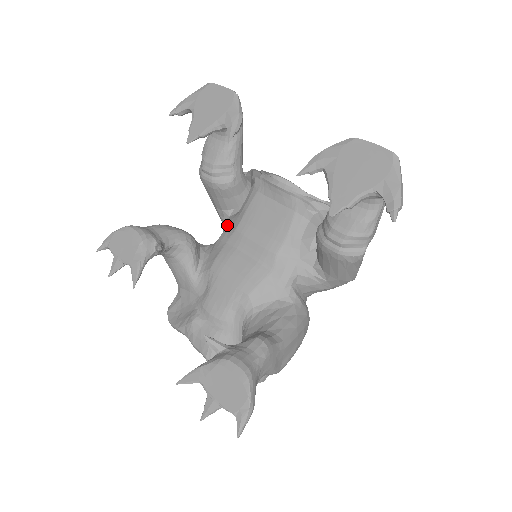
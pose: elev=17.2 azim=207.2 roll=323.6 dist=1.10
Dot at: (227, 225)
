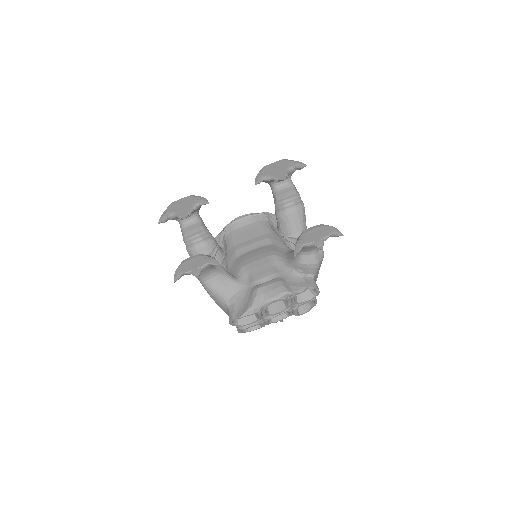
Dot at: (226, 261)
